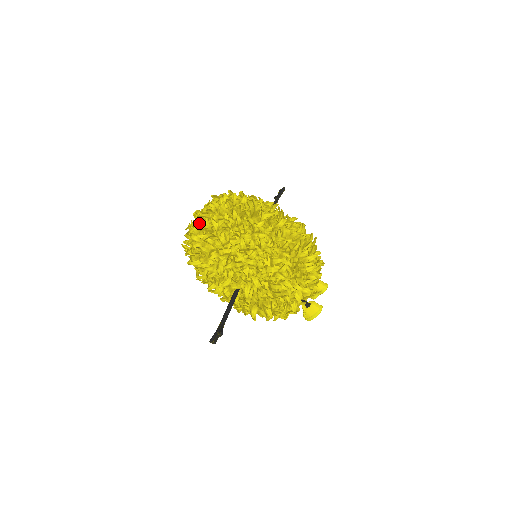
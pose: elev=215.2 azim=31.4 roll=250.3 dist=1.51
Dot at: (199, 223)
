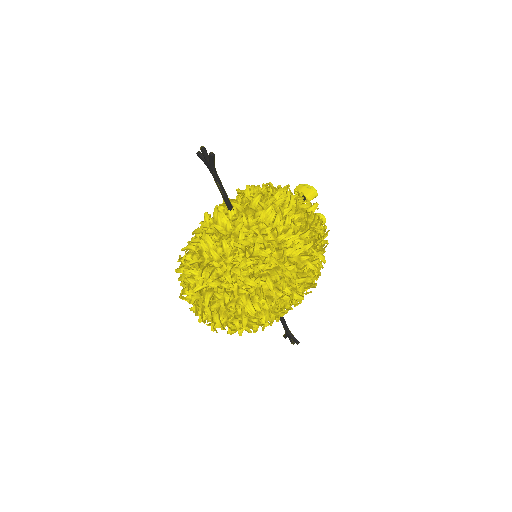
Dot at: (213, 320)
